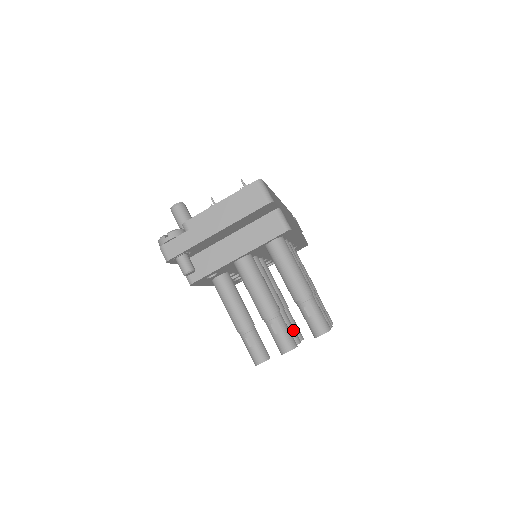
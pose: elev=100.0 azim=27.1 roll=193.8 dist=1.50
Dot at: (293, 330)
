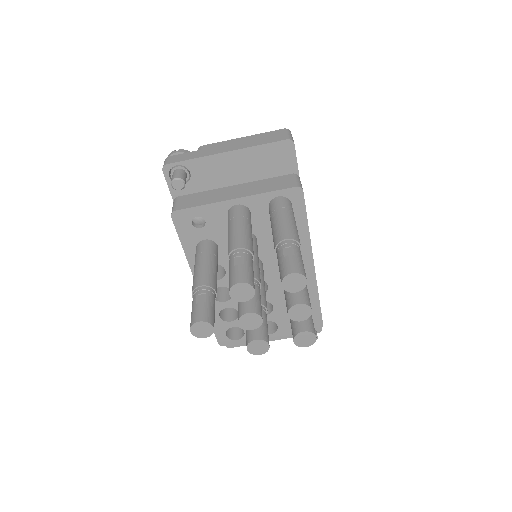
Dot at: (259, 302)
